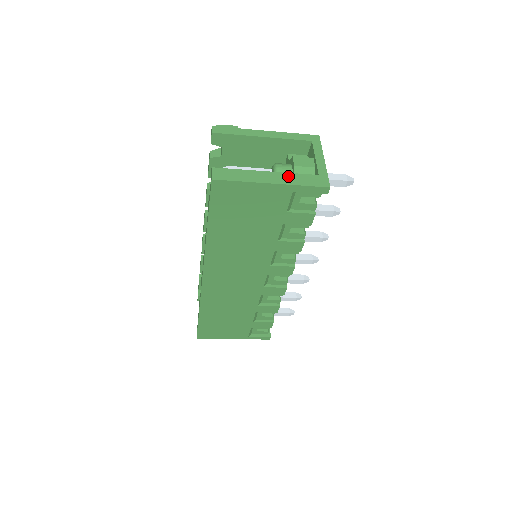
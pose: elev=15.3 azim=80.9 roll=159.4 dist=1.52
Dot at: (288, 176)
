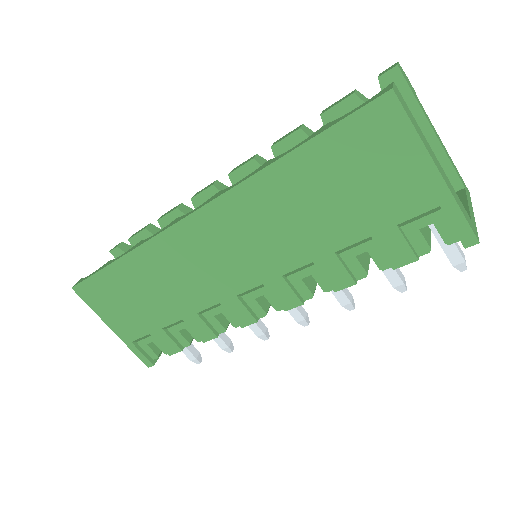
Dot at: occluded
